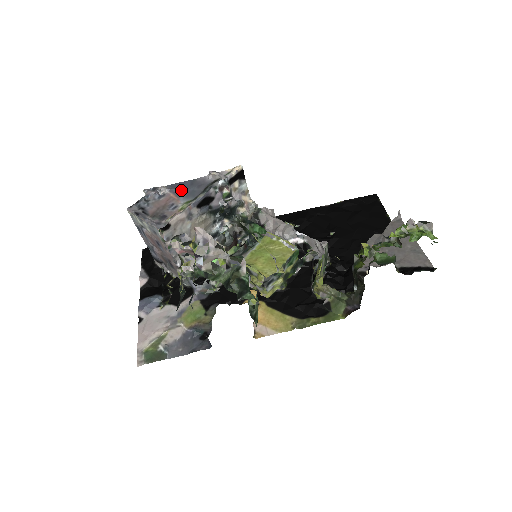
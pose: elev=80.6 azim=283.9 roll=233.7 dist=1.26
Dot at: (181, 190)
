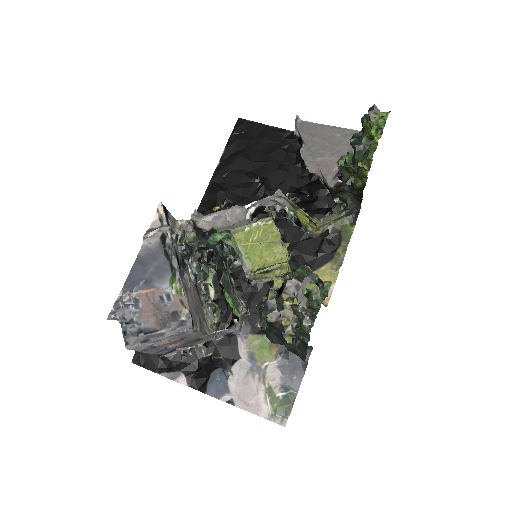
Dot at: (144, 279)
